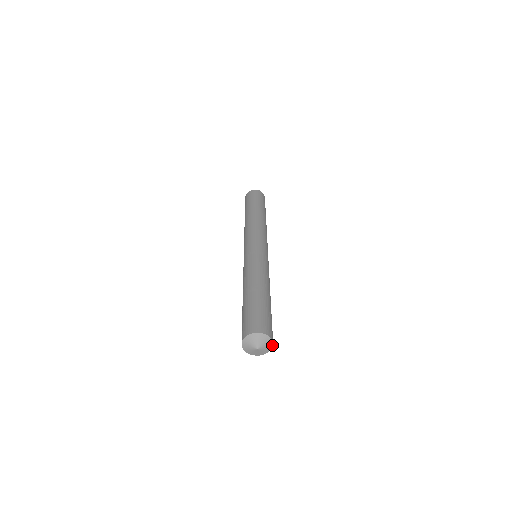
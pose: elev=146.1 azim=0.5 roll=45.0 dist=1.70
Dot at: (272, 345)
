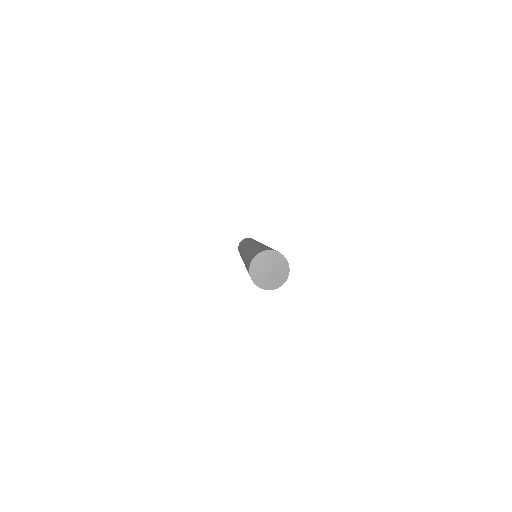
Dot at: (288, 267)
